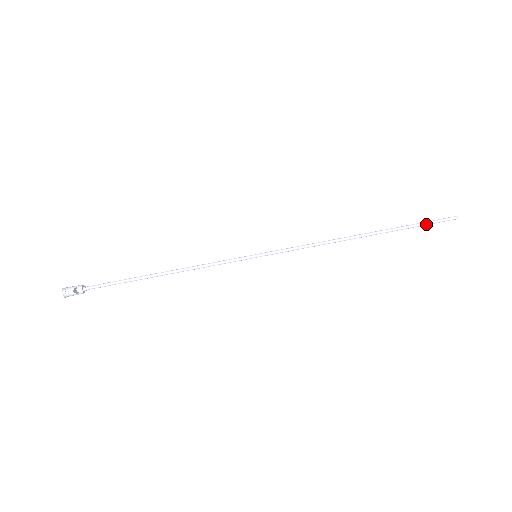
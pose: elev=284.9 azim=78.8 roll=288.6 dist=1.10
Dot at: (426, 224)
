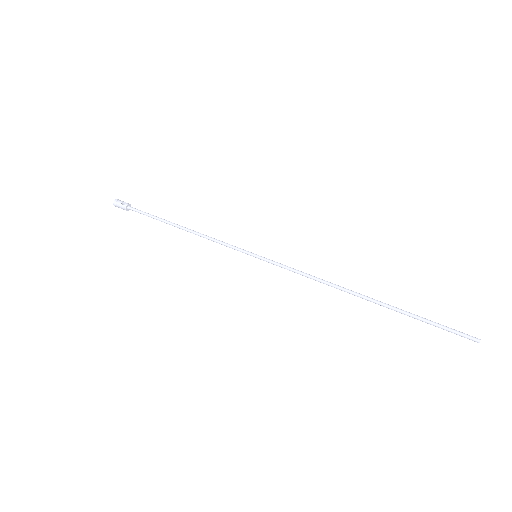
Dot at: (435, 324)
